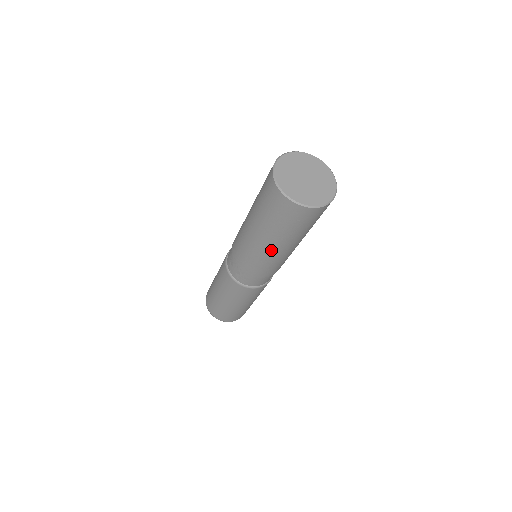
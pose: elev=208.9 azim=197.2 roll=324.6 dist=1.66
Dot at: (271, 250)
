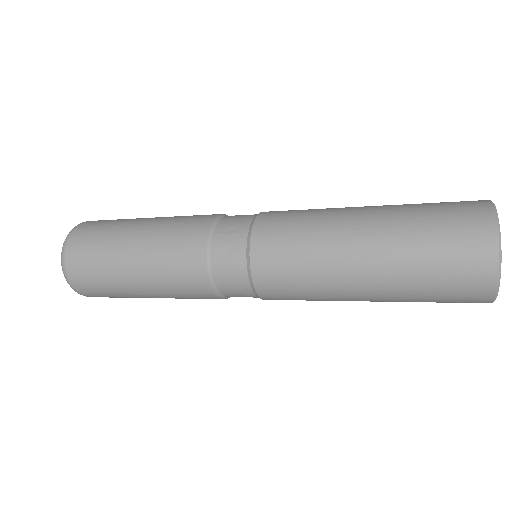
Dot at: (349, 273)
